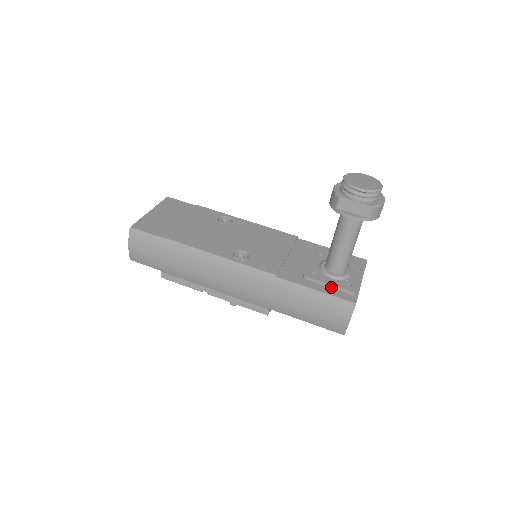
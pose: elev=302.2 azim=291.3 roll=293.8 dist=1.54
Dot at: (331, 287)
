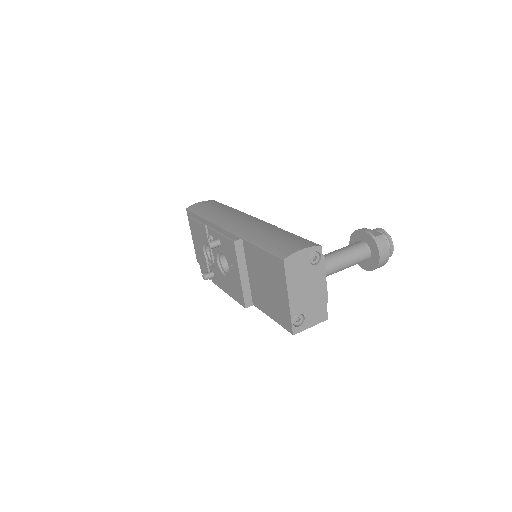
Dot at: occluded
